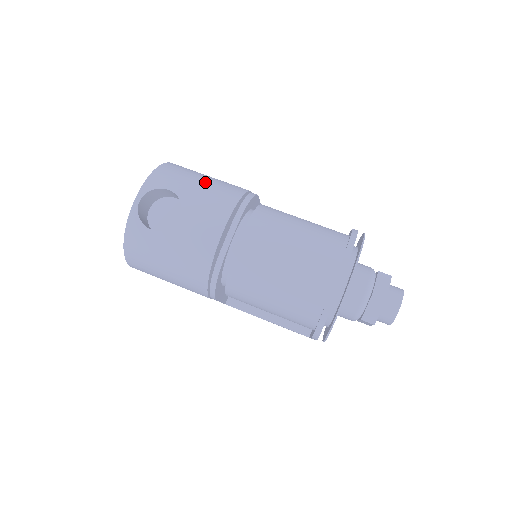
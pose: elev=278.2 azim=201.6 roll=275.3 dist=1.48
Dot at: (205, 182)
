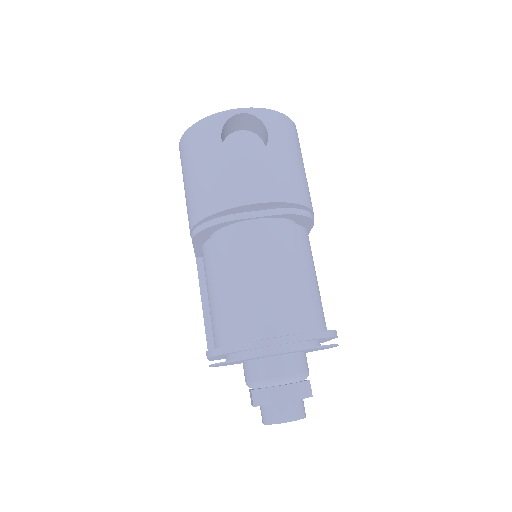
Dot at: (296, 164)
